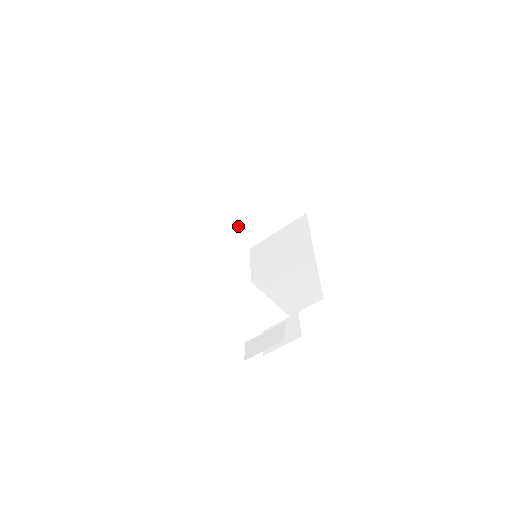
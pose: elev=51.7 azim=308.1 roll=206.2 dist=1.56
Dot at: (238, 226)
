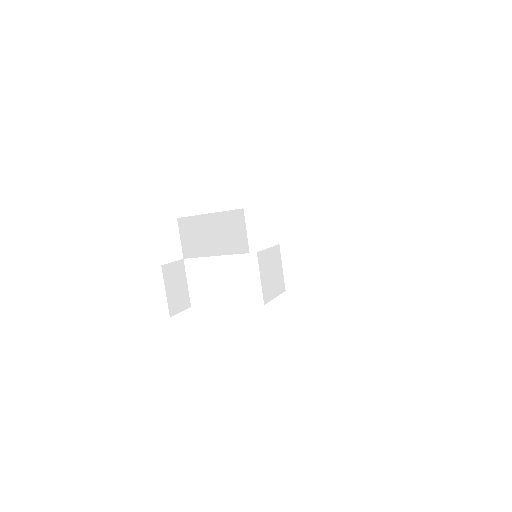
Dot at: occluded
